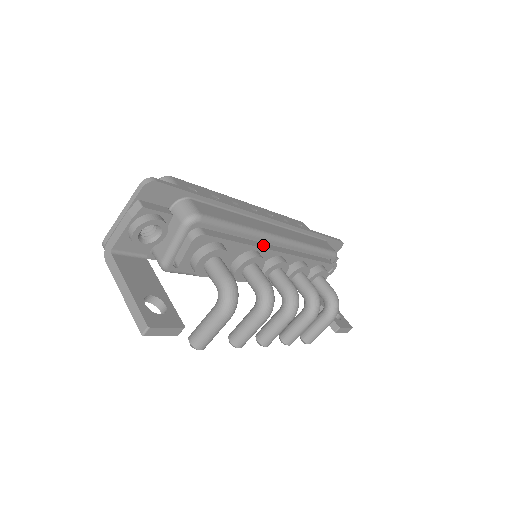
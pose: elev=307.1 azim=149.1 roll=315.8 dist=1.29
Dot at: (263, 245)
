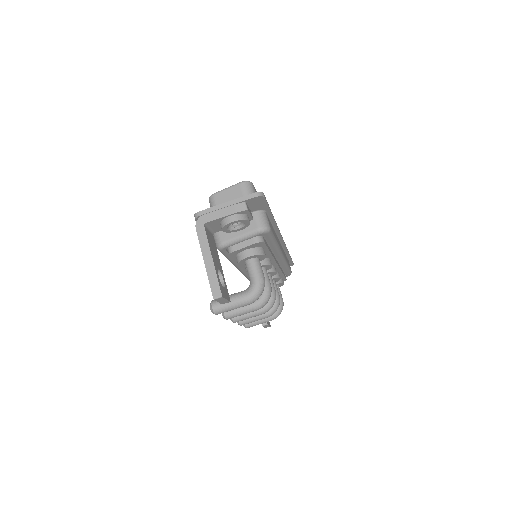
Dot at: occluded
